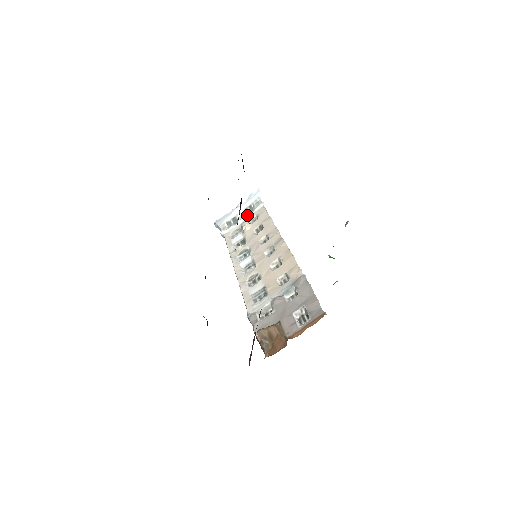
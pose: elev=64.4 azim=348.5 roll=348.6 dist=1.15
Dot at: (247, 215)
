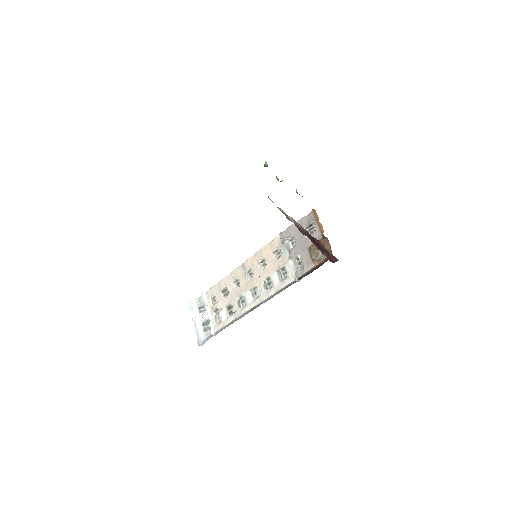
Dot at: occluded
